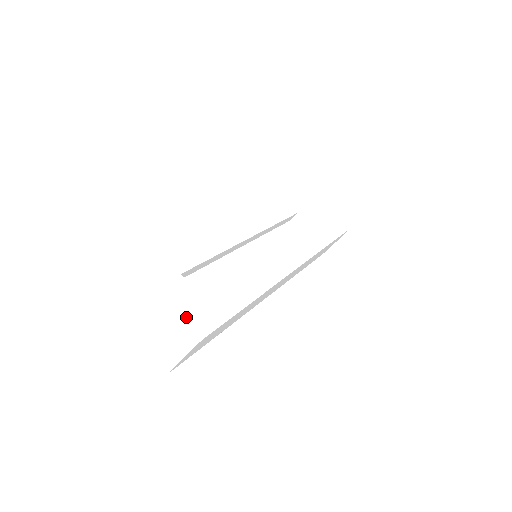
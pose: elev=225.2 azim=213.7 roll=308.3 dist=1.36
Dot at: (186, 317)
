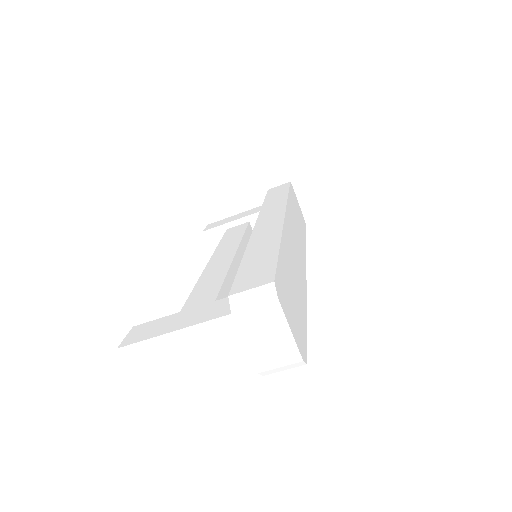
Dot at: (242, 295)
